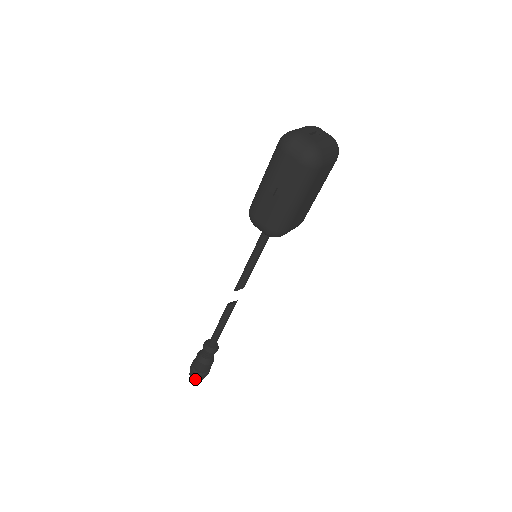
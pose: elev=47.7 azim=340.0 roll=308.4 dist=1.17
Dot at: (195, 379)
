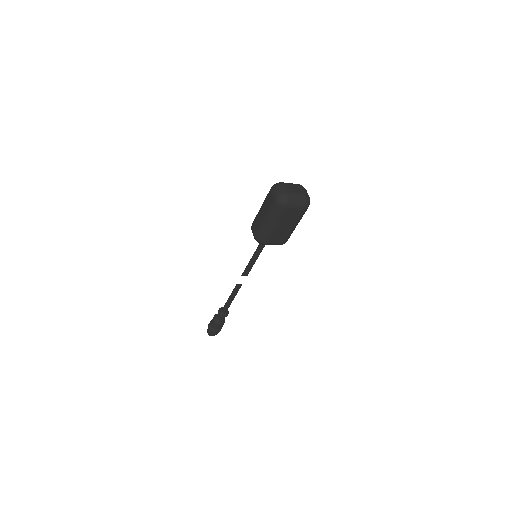
Dot at: (209, 332)
